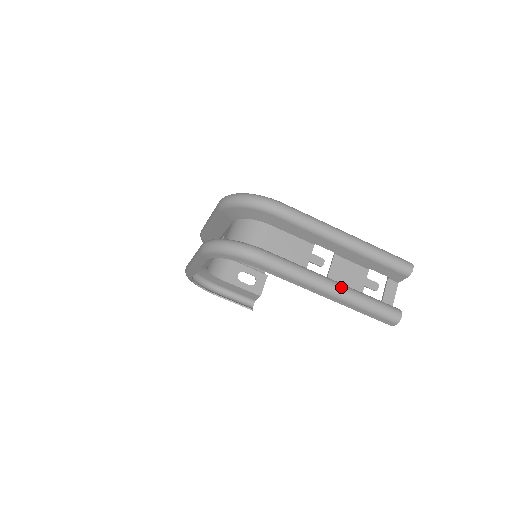
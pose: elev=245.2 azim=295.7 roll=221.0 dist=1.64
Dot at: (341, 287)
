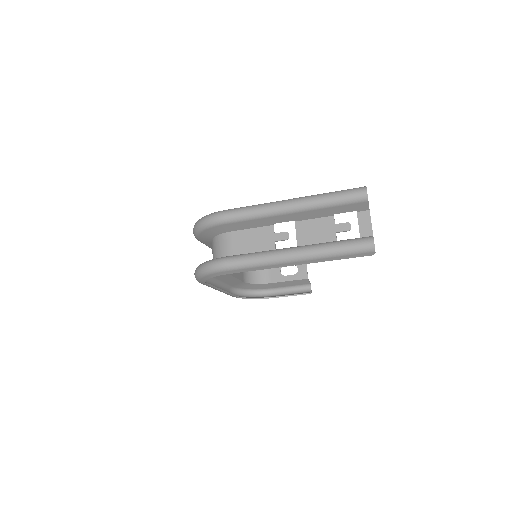
Dot at: (302, 250)
